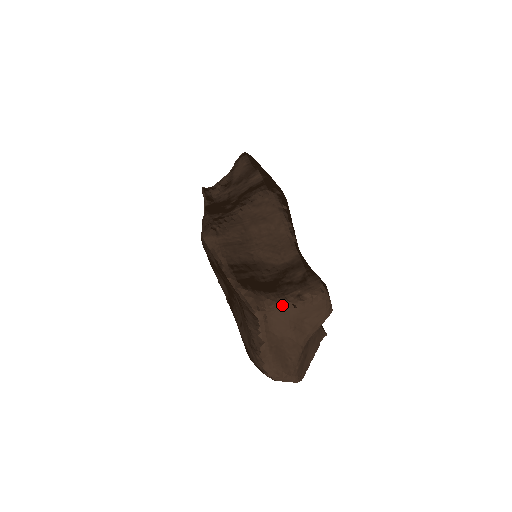
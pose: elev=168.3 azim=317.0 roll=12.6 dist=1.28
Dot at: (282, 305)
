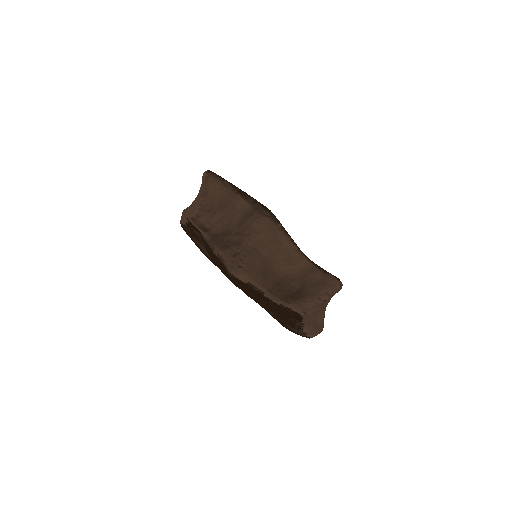
Dot at: (317, 303)
